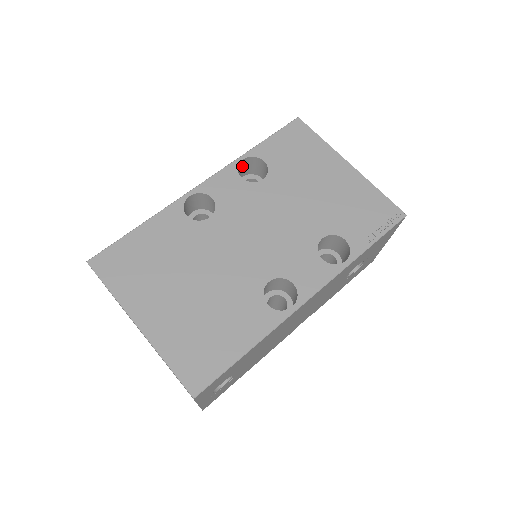
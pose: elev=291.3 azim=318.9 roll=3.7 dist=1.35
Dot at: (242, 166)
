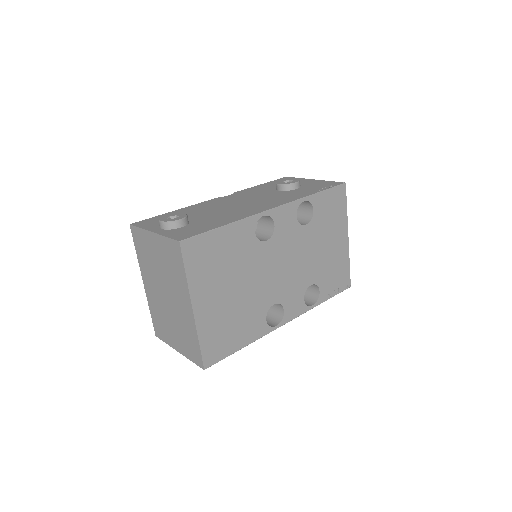
Dot at: occluded
